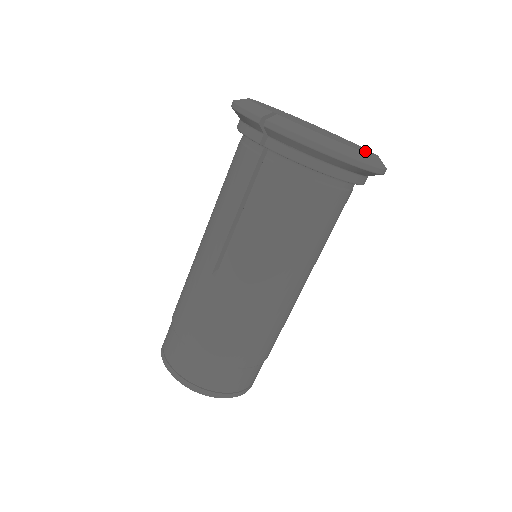
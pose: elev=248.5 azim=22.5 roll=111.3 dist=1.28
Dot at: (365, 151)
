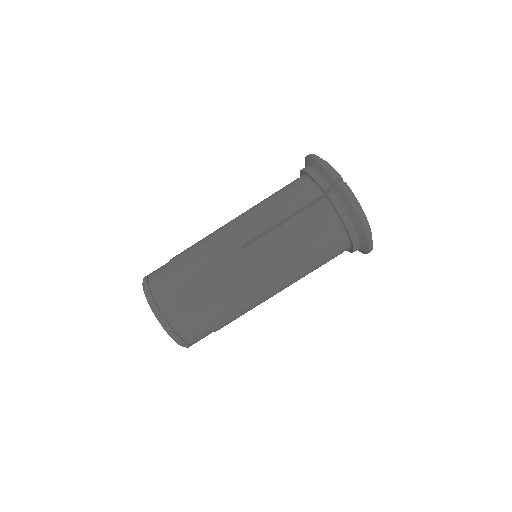
Dot at: occluded
